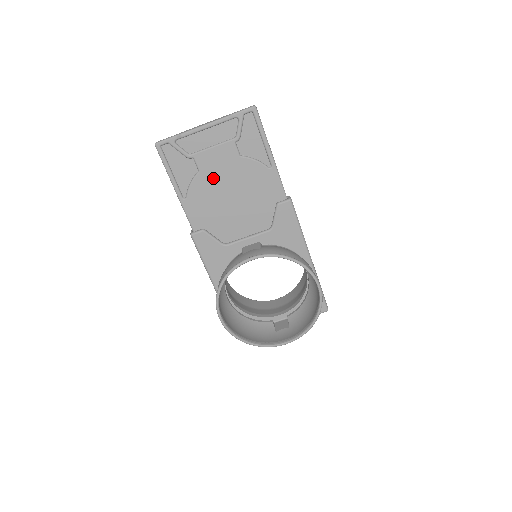
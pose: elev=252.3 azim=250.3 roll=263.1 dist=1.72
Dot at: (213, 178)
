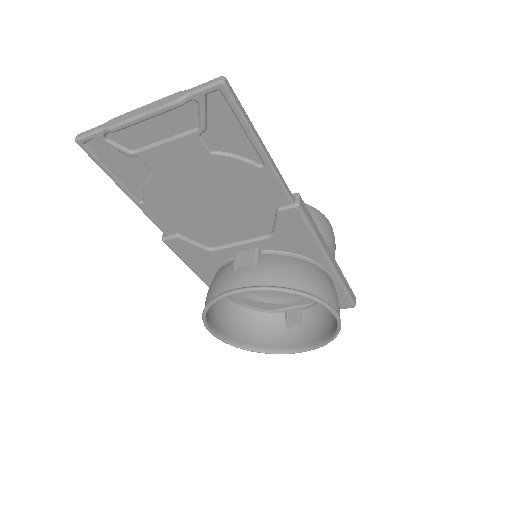
Dot at: (176, 180)
